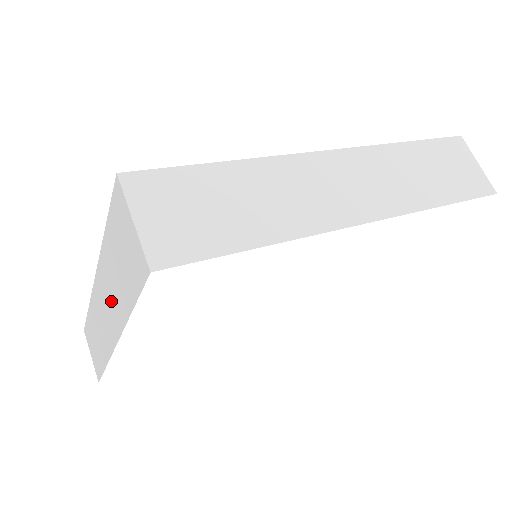
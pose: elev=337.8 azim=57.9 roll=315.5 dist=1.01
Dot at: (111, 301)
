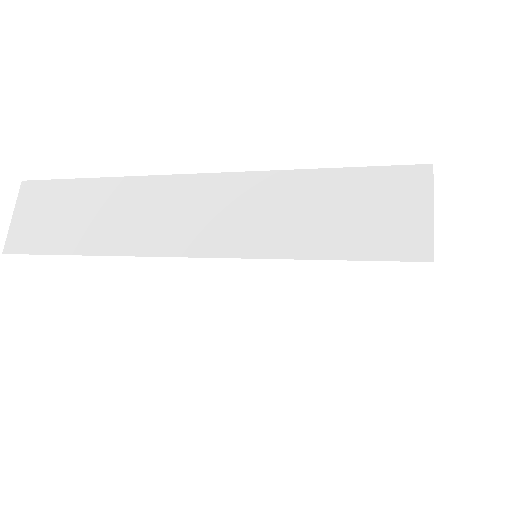
Dot at: occluded
